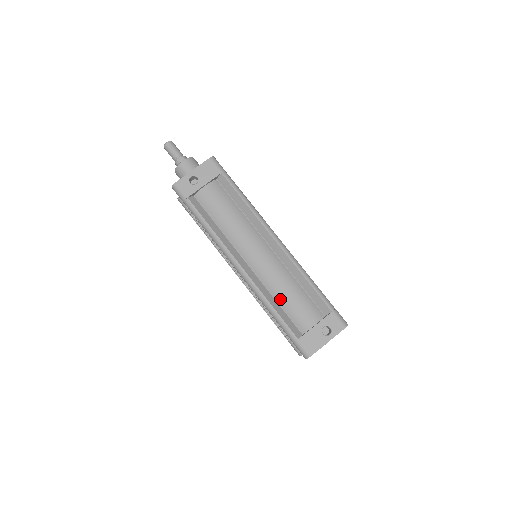
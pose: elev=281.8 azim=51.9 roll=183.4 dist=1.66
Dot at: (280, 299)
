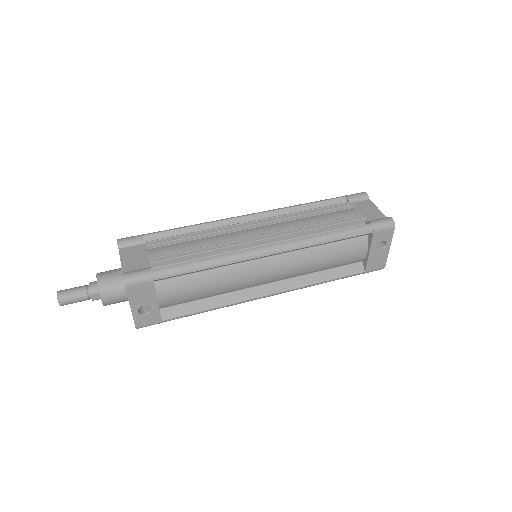
Dot at: (321, 269)
